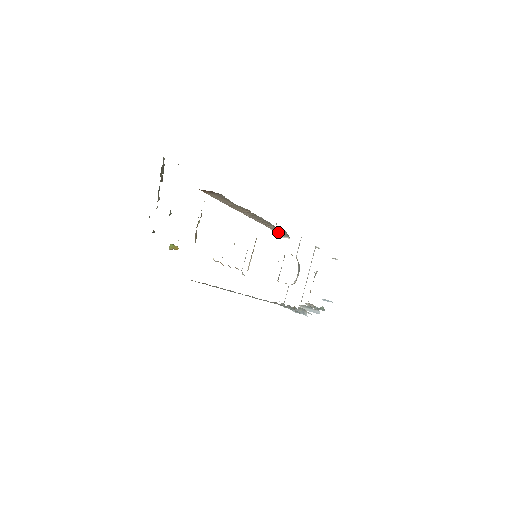
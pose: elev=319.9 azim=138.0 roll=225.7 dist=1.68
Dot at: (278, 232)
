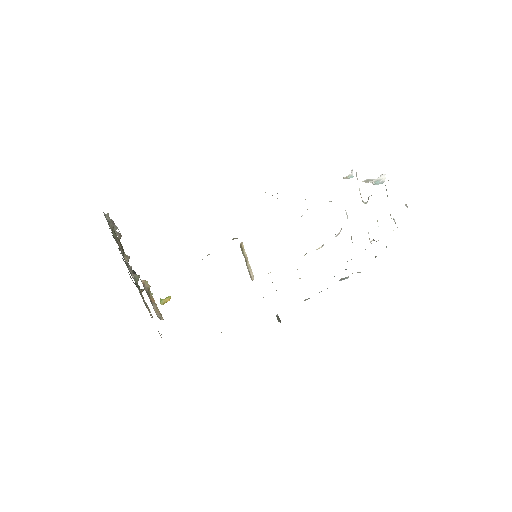
Dot at: occluded
